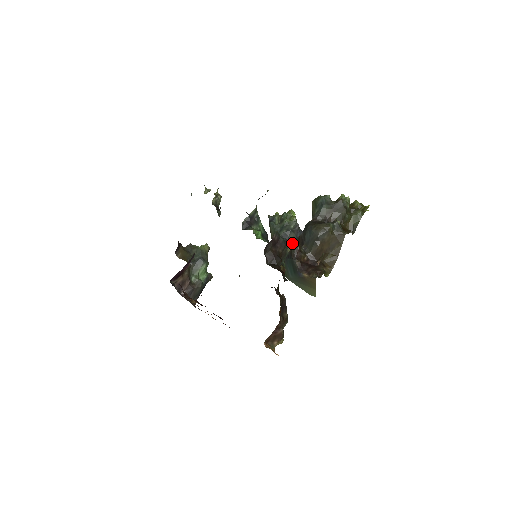
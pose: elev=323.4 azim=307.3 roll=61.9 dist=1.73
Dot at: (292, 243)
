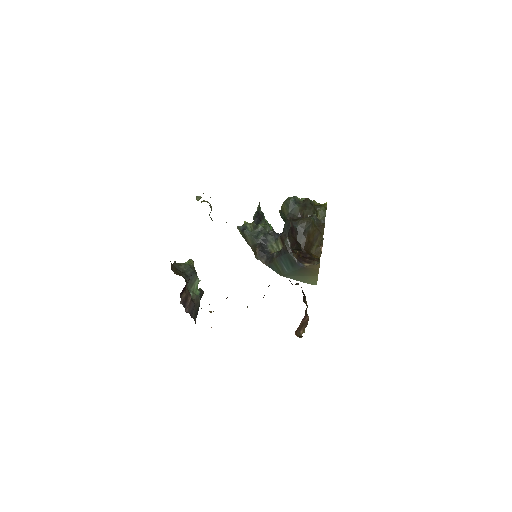
Dot at: (285, 239)
